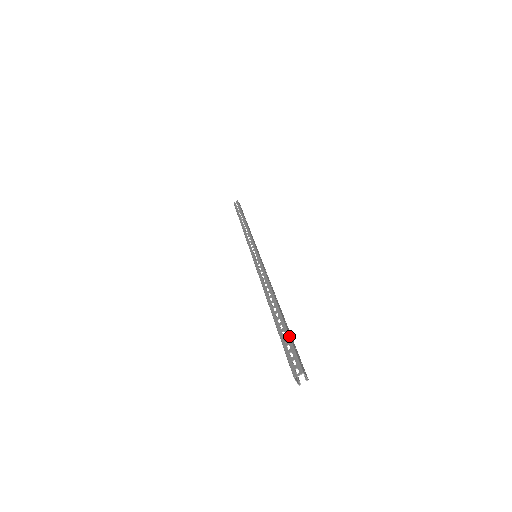
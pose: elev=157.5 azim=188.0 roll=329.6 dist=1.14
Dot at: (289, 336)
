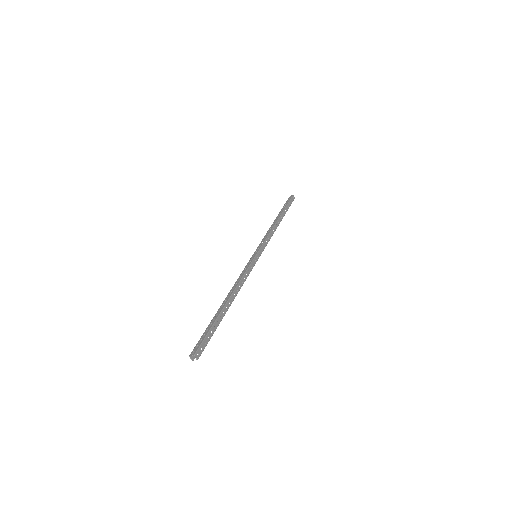
Dot at: (210, 328)
